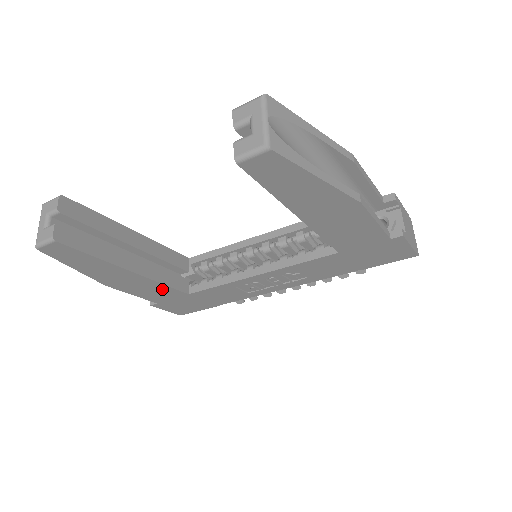
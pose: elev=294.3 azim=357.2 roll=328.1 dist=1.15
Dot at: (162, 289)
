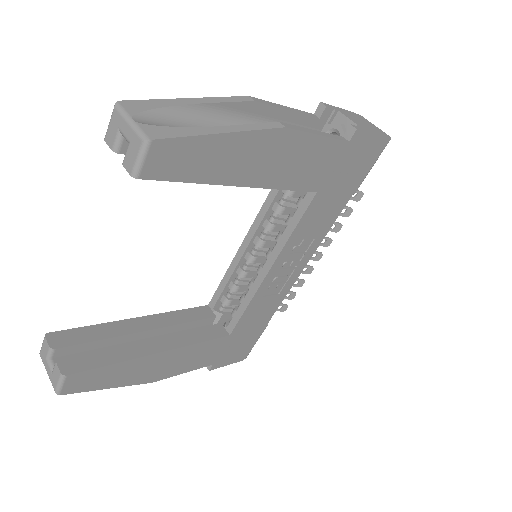
Dot at: (202, 348)
